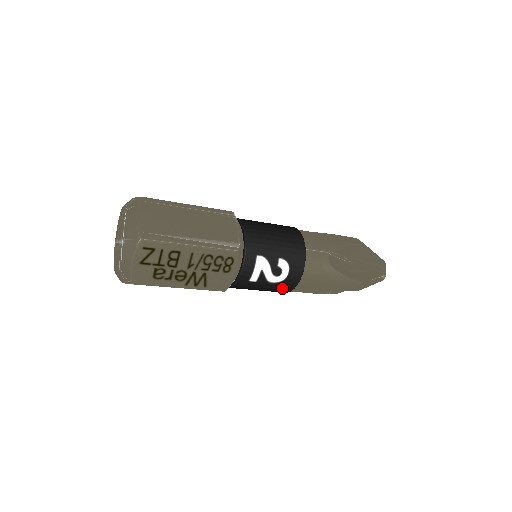
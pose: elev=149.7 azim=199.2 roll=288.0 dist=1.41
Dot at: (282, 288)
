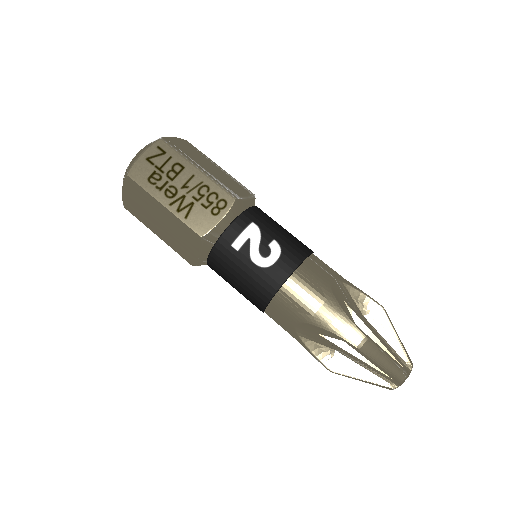
Dot at: (263, 283)
